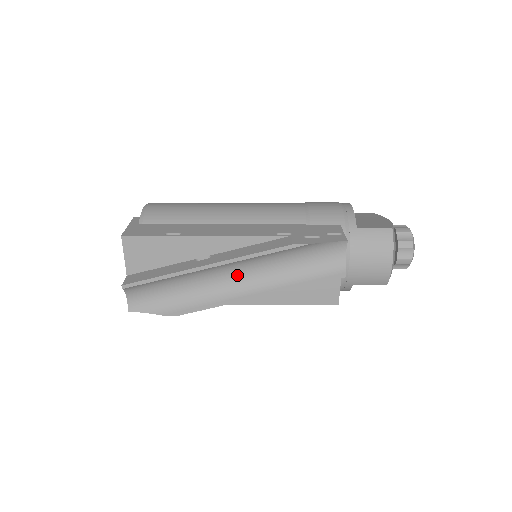
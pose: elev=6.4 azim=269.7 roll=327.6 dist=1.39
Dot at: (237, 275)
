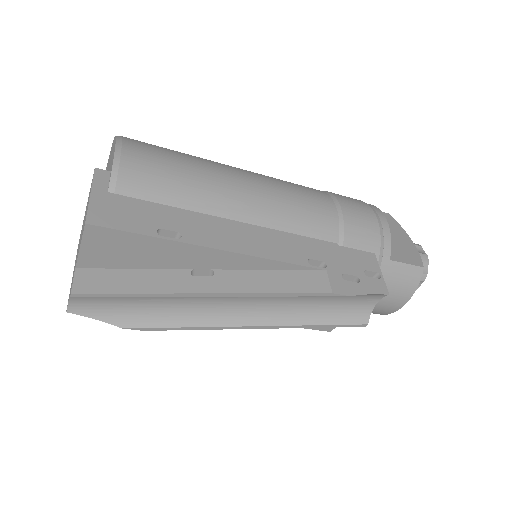
Dot at: (240, 300)
